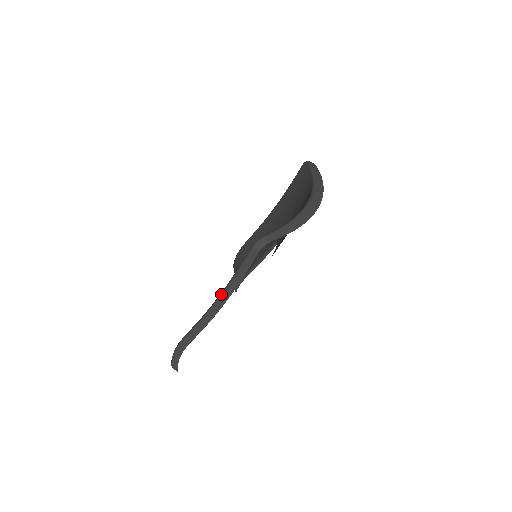
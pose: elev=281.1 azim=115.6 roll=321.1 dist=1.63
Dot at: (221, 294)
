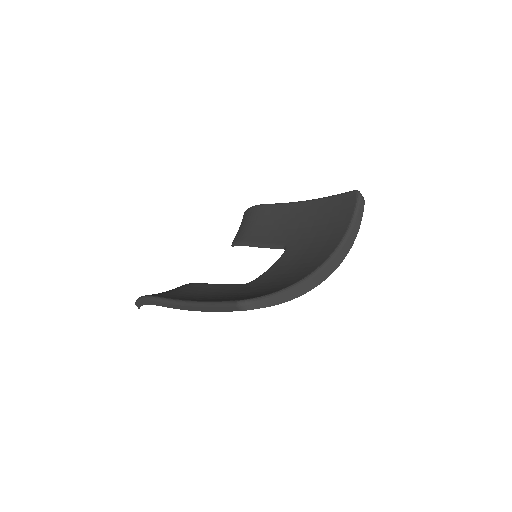
Dot at: (195, 304)
